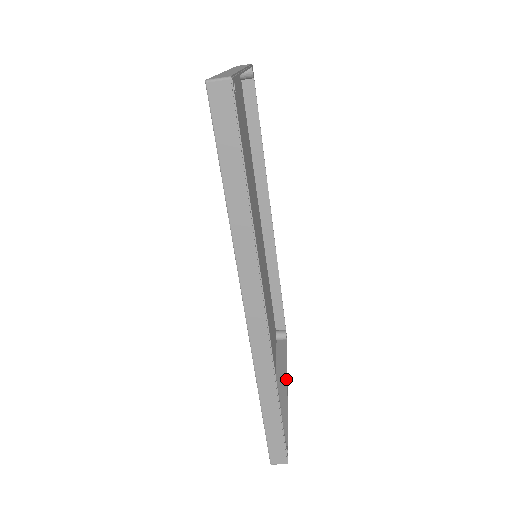
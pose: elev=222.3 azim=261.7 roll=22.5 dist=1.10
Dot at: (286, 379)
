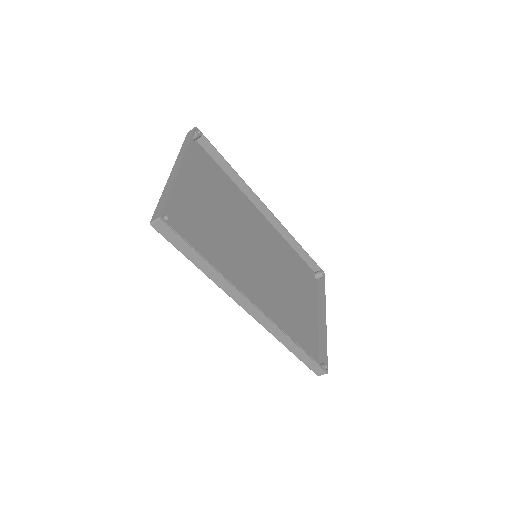
Dot at: (325, 311)
